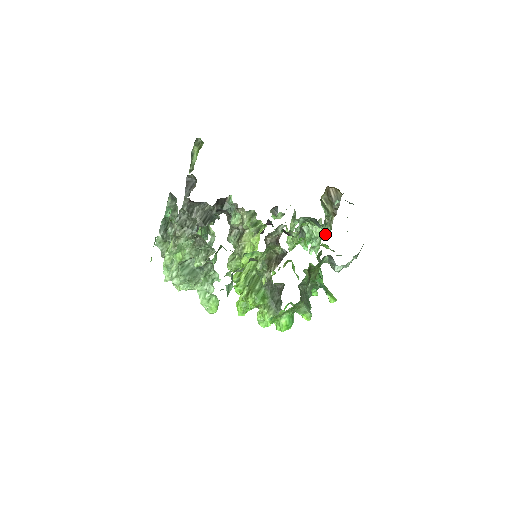
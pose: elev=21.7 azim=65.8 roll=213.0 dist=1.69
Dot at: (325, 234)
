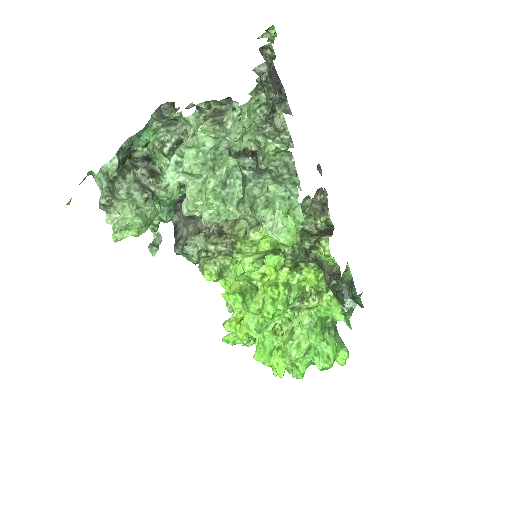
Dot at: occluded
